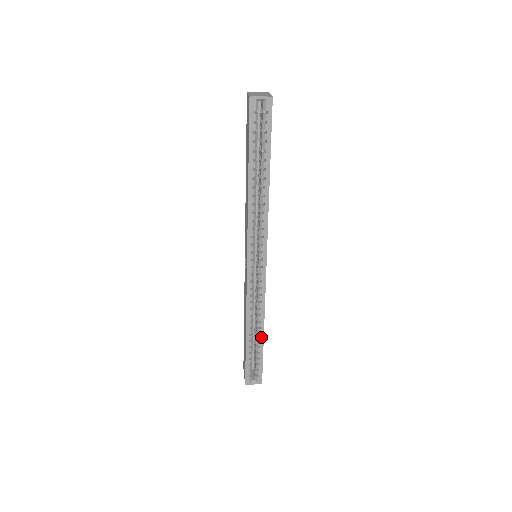
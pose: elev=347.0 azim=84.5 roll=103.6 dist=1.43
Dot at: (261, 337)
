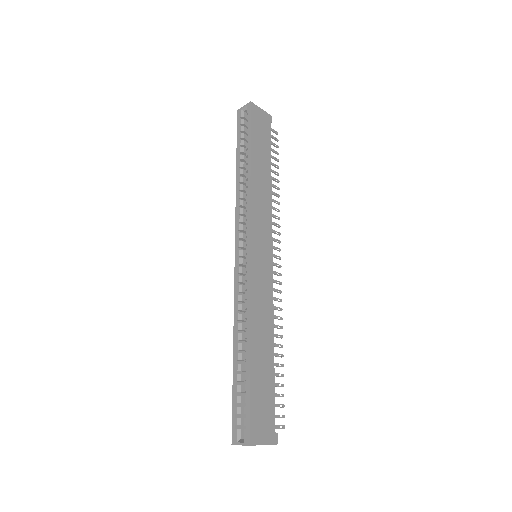
Dot at: (247, 355)
